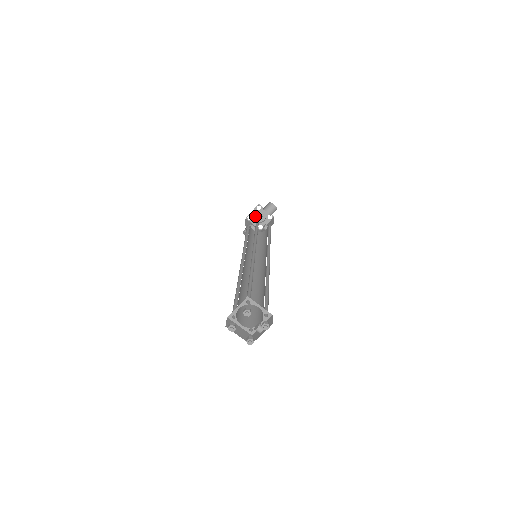
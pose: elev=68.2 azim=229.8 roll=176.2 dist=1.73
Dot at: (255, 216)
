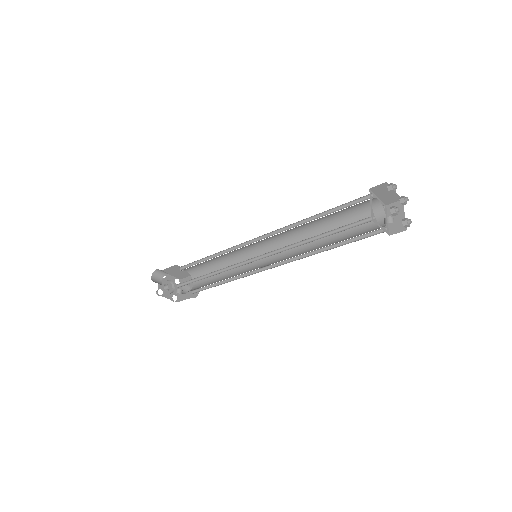
Dot at: (165, 281)
